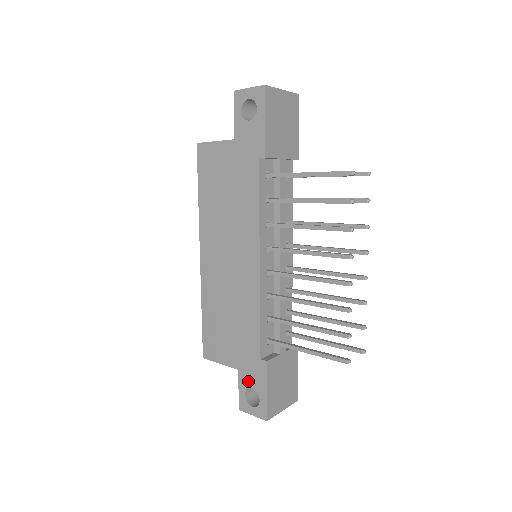
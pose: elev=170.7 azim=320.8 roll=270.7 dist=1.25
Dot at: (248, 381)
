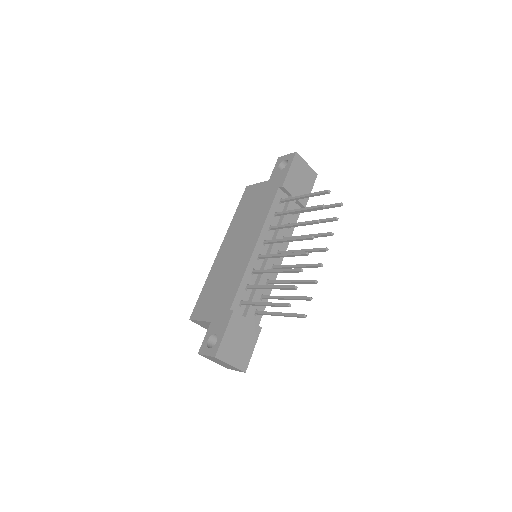
Dot at: (214, 329)
